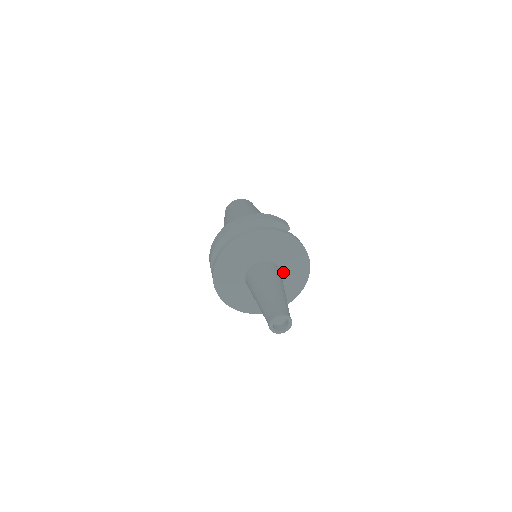
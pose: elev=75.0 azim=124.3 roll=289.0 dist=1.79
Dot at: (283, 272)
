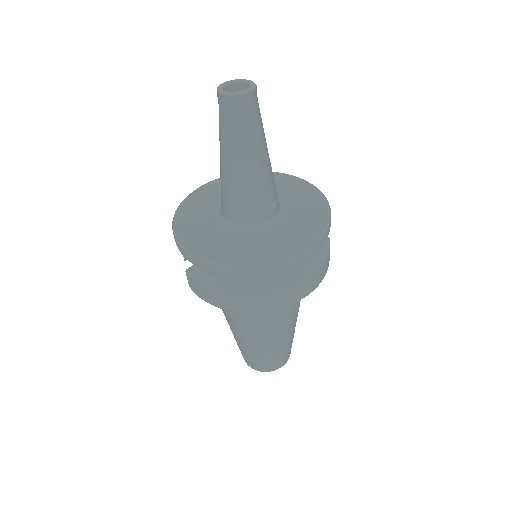
Dot at: (283, 216)
